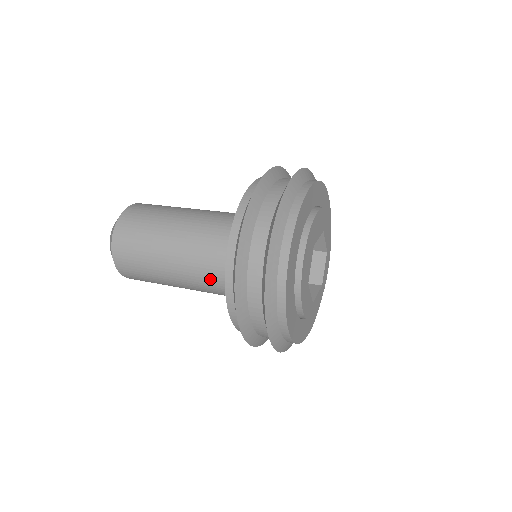
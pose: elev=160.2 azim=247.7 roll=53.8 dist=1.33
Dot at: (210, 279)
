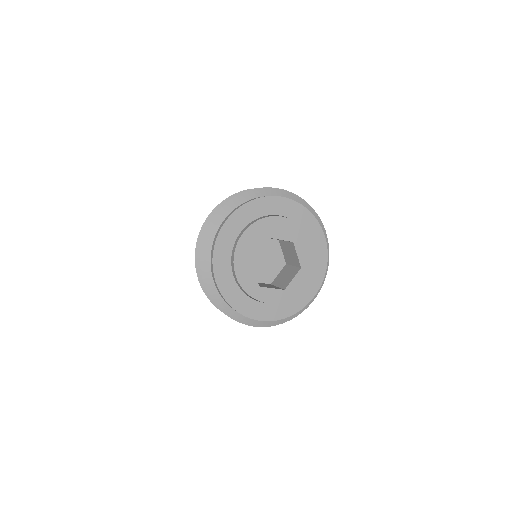
Dot at: occluded
